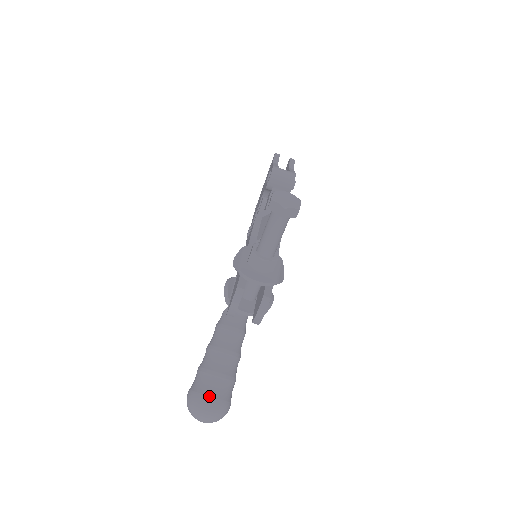
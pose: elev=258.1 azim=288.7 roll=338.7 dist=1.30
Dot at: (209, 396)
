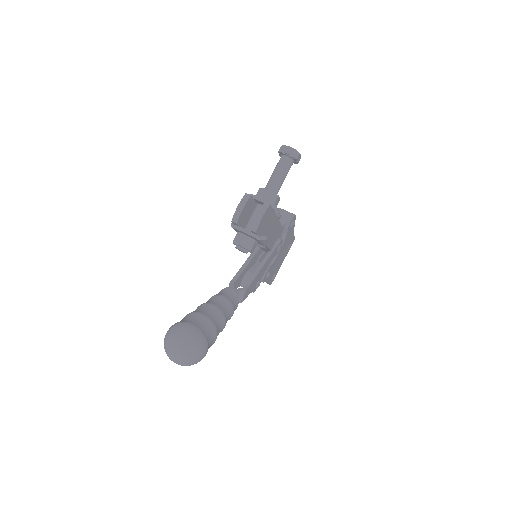
Dot at: (191, 323)
